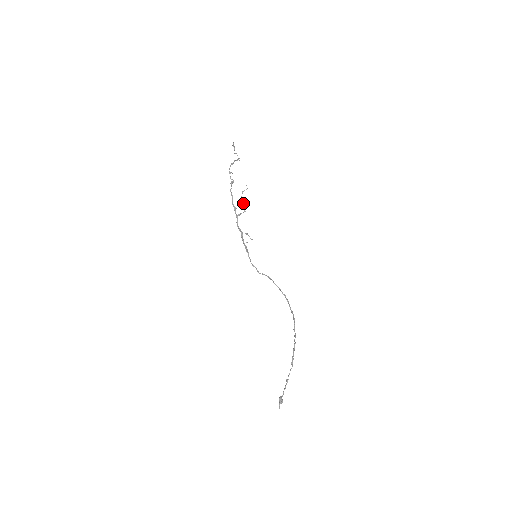
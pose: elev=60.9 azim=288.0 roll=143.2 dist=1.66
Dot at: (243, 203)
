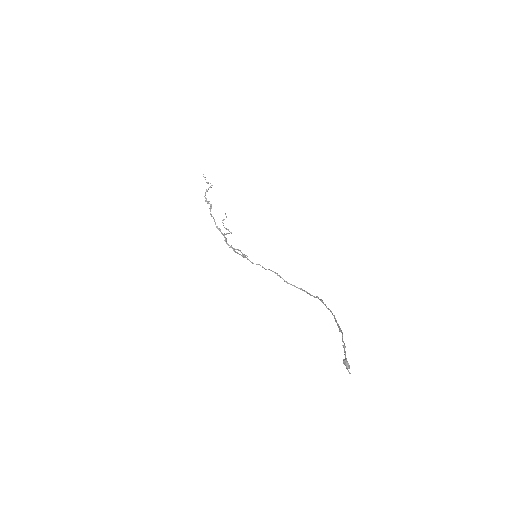
Dot at: (226, 228)
